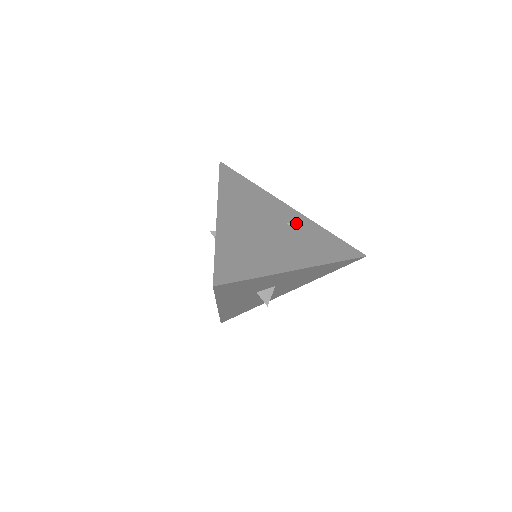
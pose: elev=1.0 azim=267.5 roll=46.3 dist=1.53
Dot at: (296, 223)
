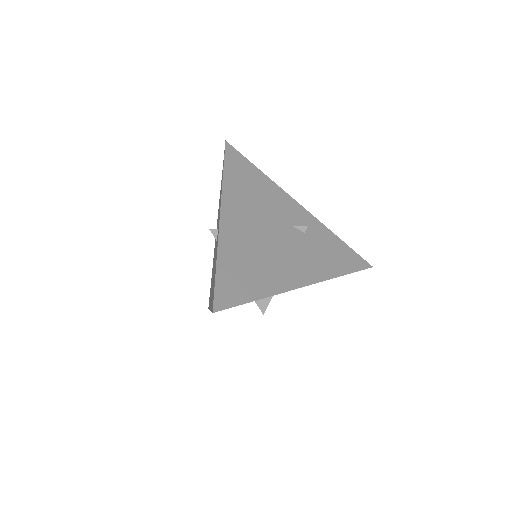
Dot at: (304, 226)
